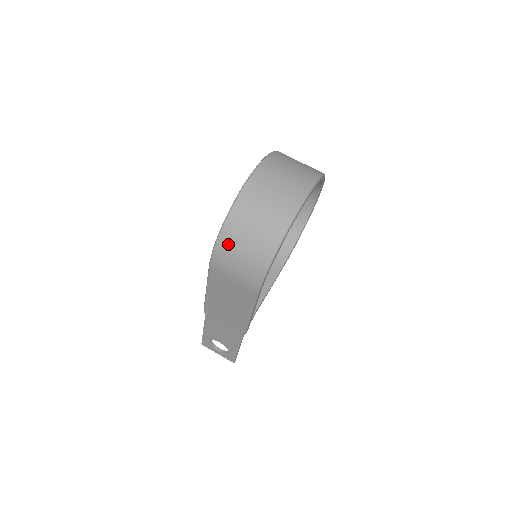
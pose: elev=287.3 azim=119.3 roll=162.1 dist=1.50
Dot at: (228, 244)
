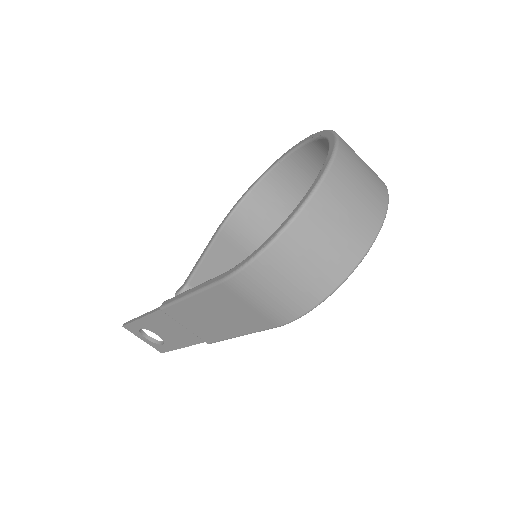
Dot at: (270, 267)
